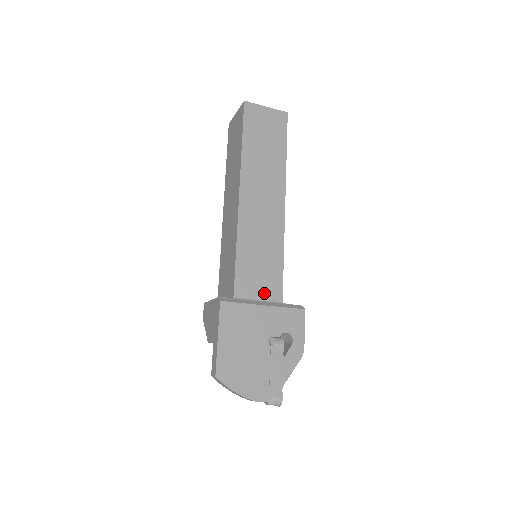
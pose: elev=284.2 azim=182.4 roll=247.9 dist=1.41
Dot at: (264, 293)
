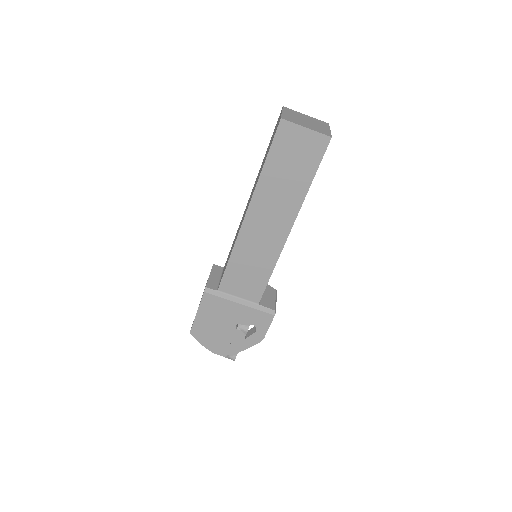
Dot at: (245, 294)
